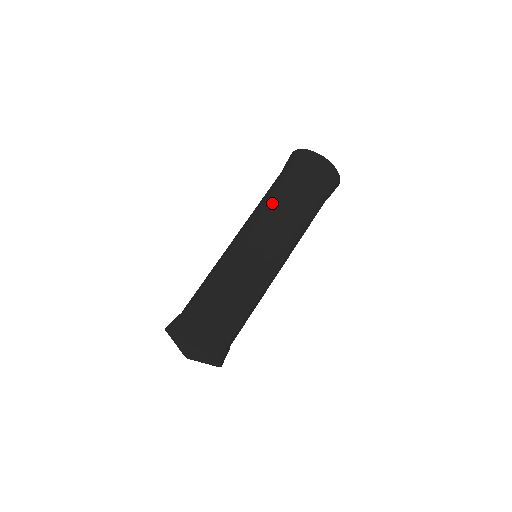
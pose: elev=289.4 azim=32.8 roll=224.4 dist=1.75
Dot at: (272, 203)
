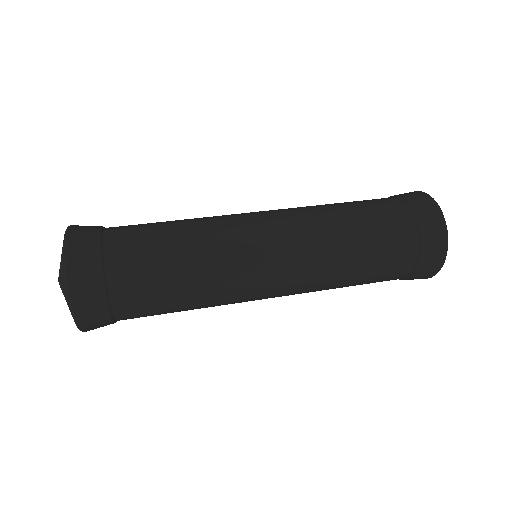
Dot at: occluded
